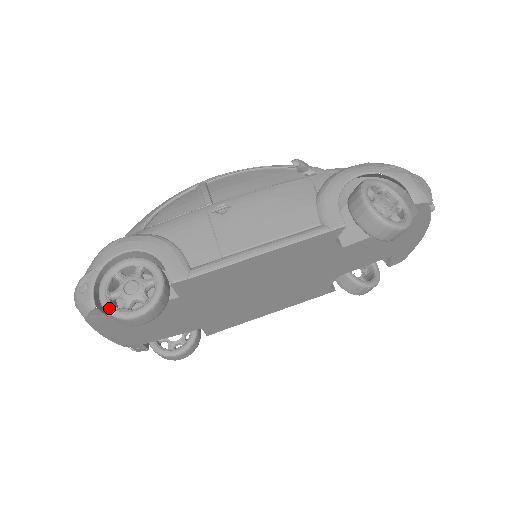
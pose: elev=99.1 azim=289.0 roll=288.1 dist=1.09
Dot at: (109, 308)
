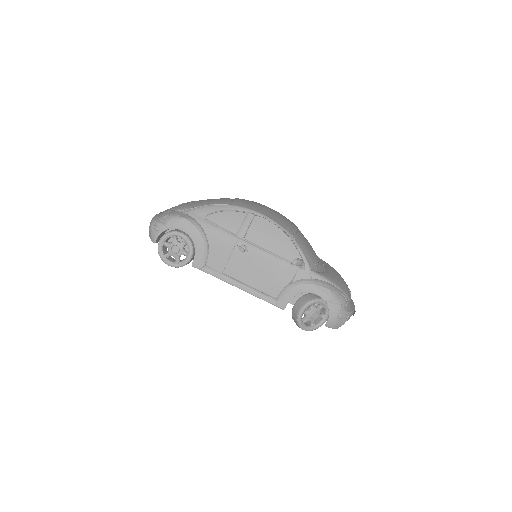
Dot at: (160, 251)
